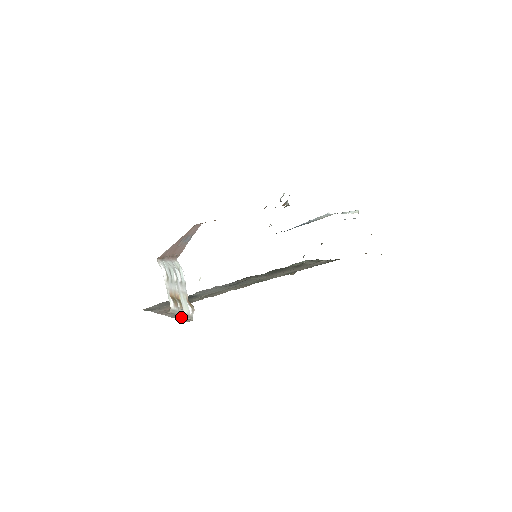
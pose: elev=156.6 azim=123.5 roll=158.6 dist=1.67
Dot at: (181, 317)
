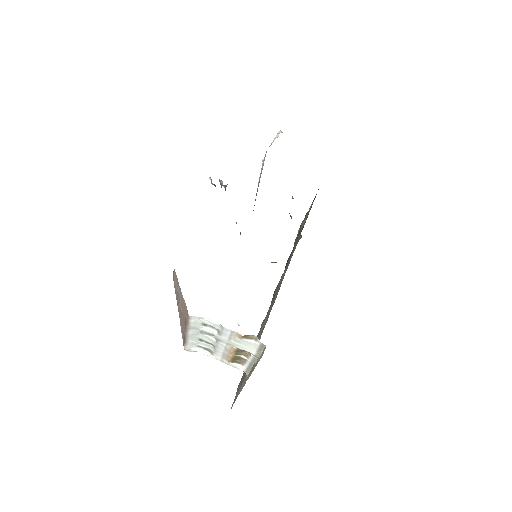
Dot at: (257, 362)
